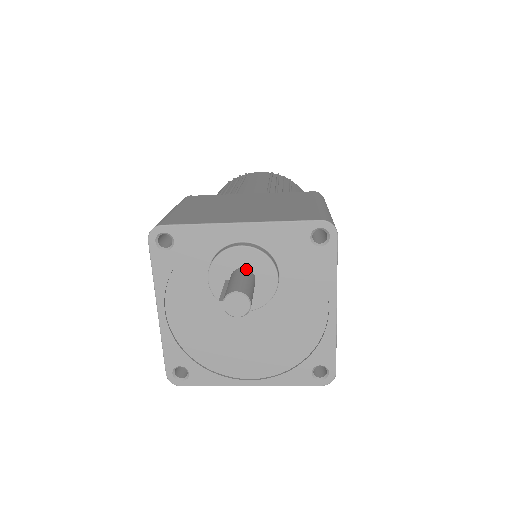
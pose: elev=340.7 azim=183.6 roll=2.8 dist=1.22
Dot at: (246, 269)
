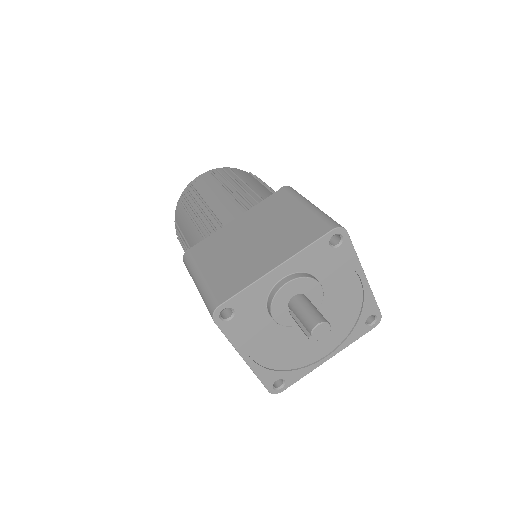
Dot at: (298, 295)
